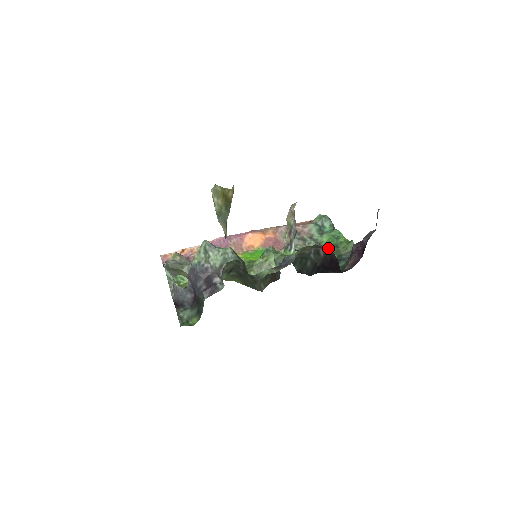
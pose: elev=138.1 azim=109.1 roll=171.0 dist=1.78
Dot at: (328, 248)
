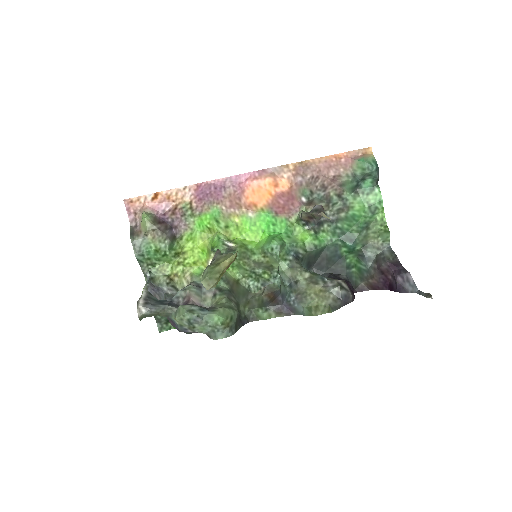
Dot at: (348, 292)
